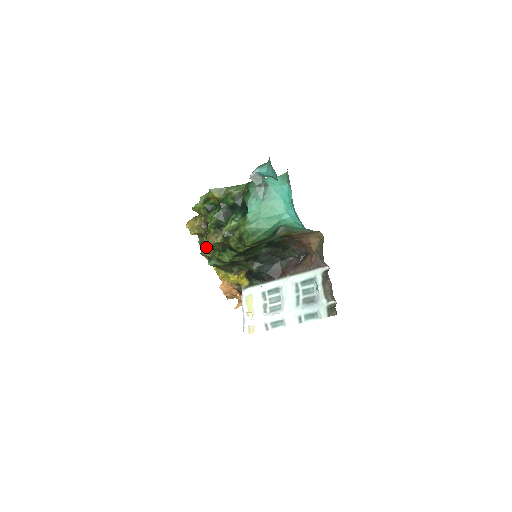
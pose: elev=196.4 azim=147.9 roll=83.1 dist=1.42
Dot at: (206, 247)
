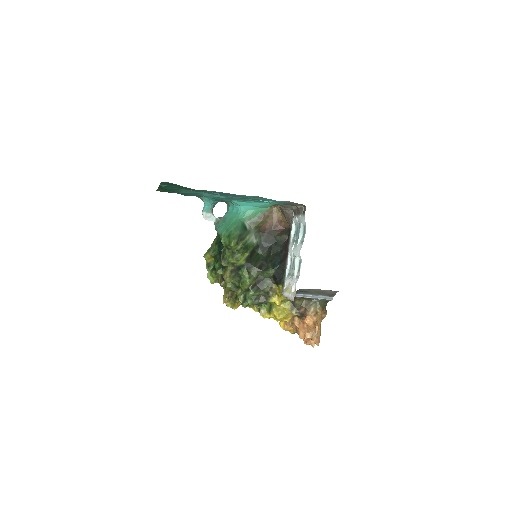
Dot at: (236, 293)
